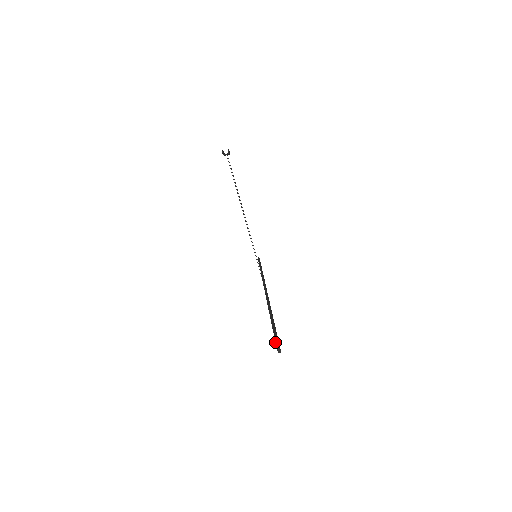
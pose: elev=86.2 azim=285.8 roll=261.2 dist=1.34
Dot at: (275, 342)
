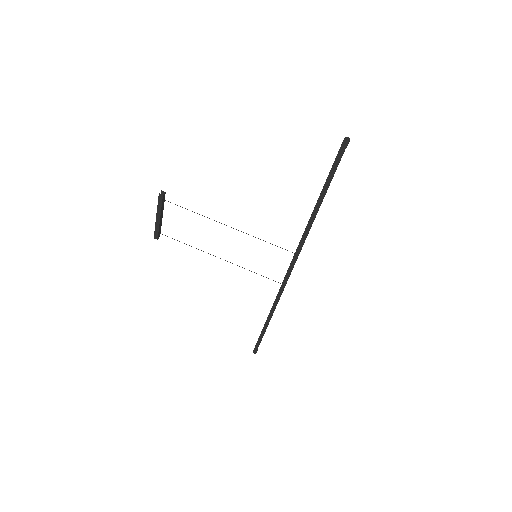
Dot at: (339, 149)
